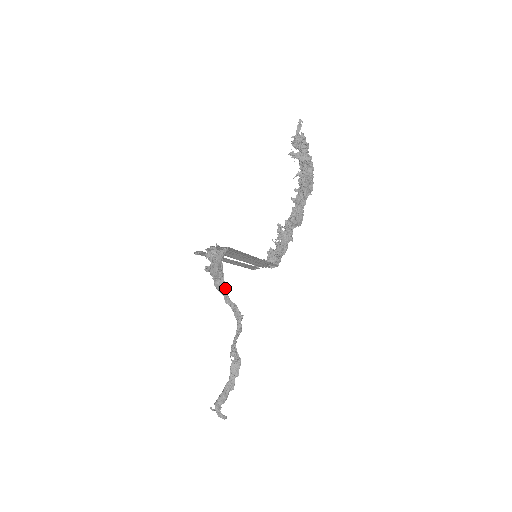
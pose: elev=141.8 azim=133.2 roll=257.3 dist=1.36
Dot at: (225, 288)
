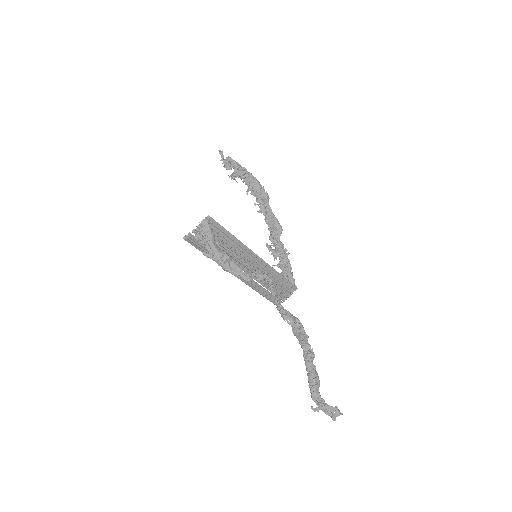
Dot at: (234, 264)
